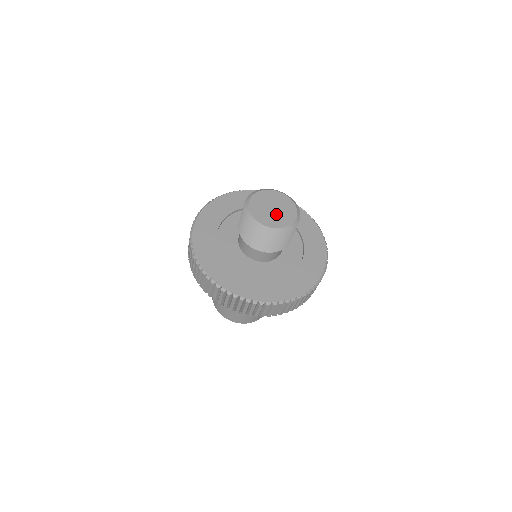
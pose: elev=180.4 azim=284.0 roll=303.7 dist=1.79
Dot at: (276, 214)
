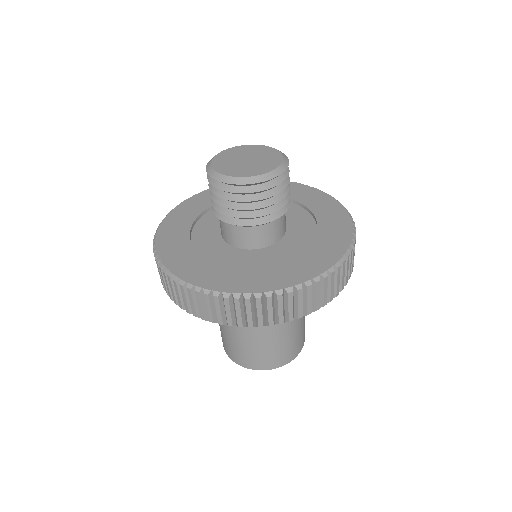
Dot at: (243, 164)
